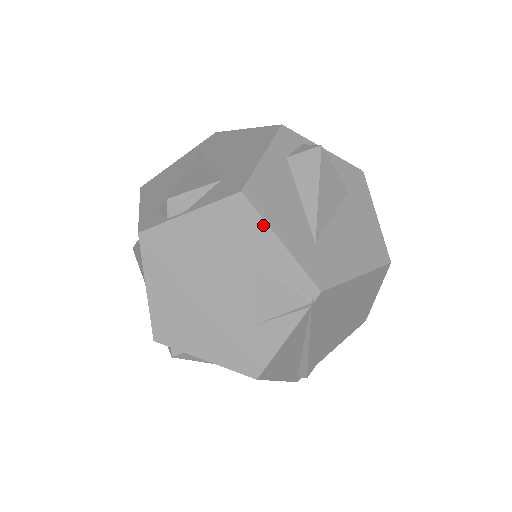
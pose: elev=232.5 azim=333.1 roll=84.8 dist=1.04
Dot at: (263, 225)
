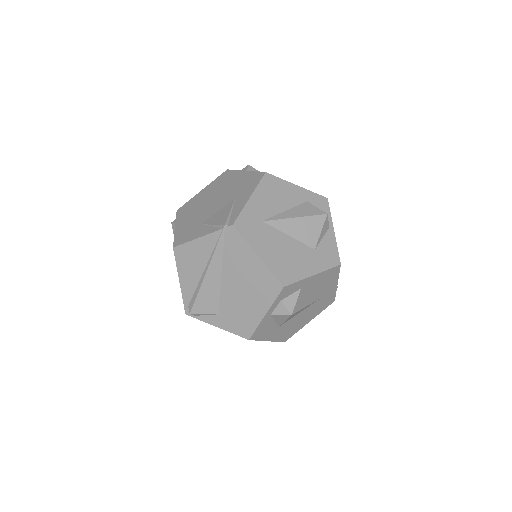
Dot at: (254, 188)
